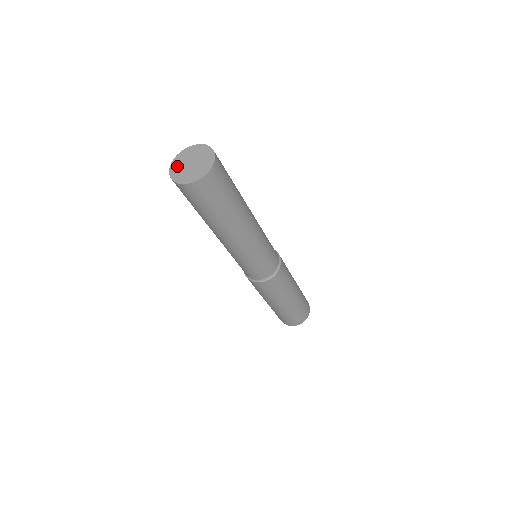
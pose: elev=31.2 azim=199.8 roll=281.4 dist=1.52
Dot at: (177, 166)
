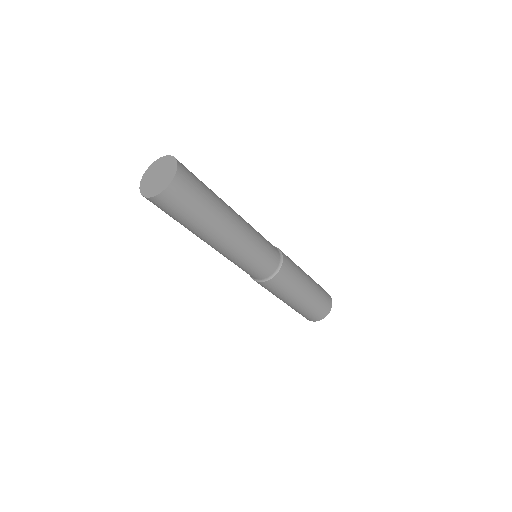
Dot at: (146, 181)
